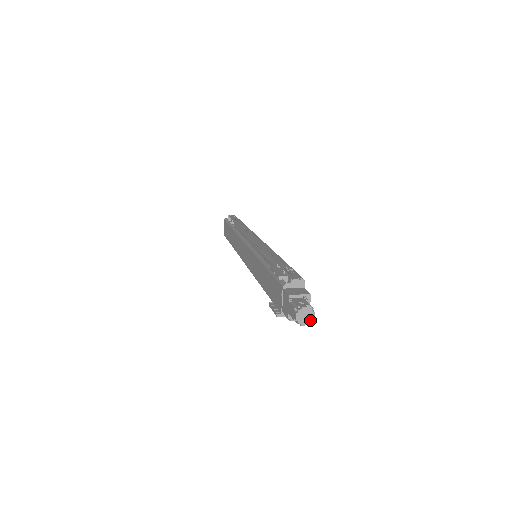
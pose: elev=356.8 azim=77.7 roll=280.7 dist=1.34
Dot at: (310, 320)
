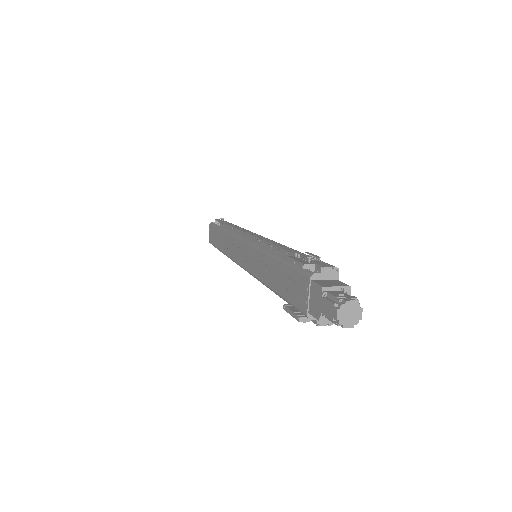
Dot at: (356, 320)
